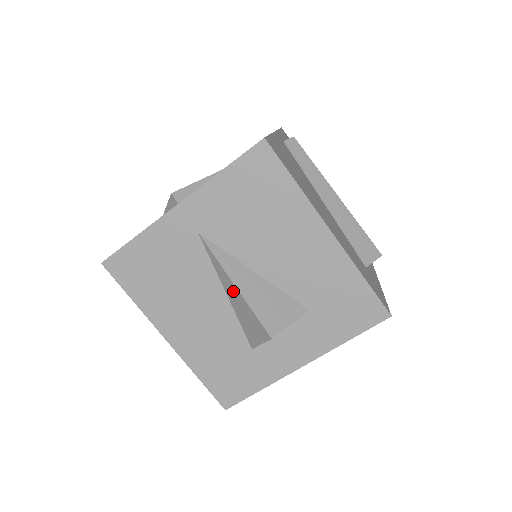
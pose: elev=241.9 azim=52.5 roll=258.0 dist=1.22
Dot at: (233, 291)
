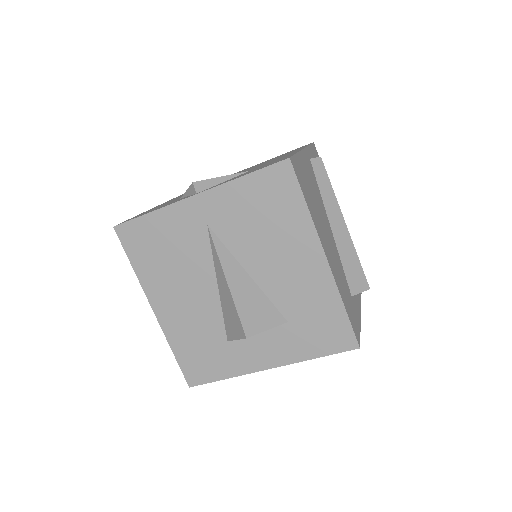
Dot at: (224, 286)
